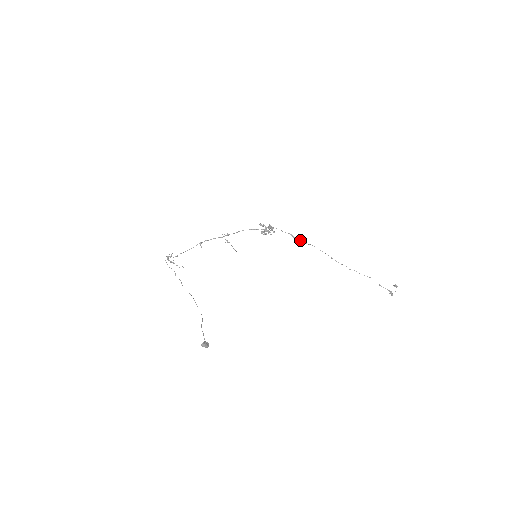
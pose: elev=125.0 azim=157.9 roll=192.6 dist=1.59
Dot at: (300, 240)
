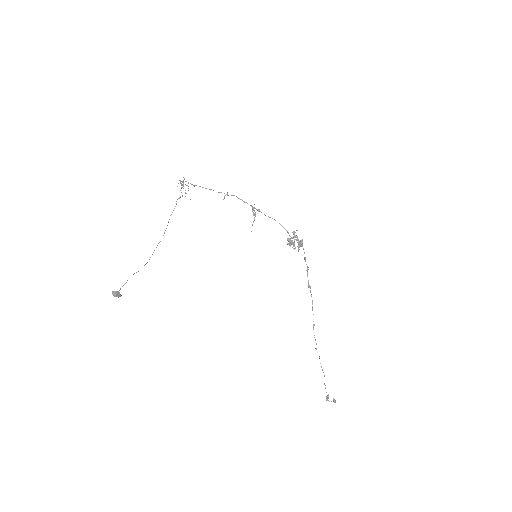
Dot at: occluded
